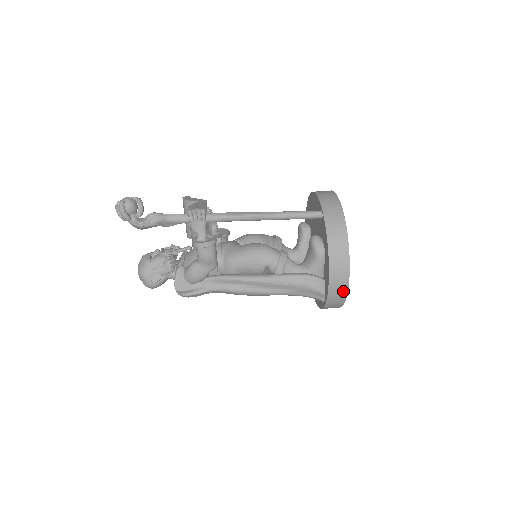
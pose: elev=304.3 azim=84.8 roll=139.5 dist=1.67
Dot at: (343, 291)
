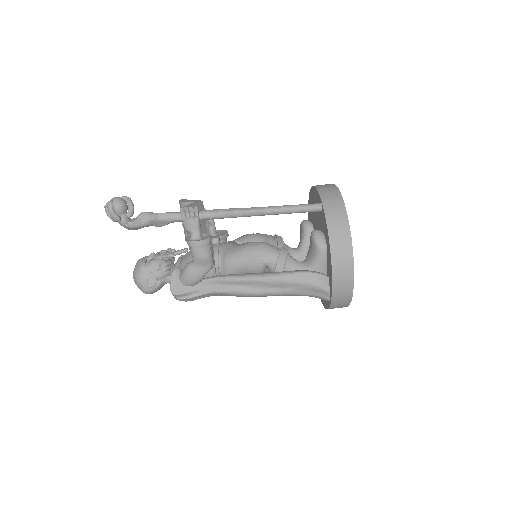
Dot at: (348, 287)
